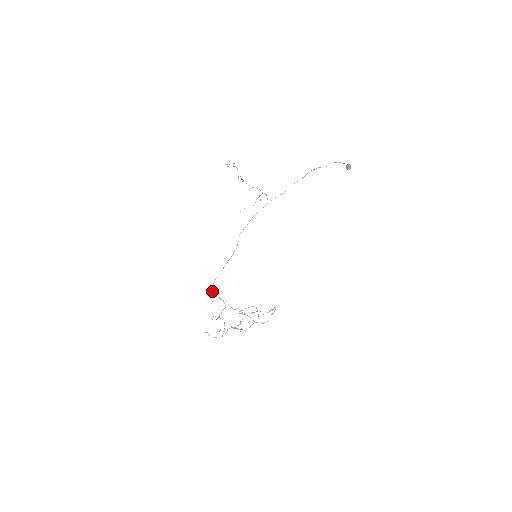
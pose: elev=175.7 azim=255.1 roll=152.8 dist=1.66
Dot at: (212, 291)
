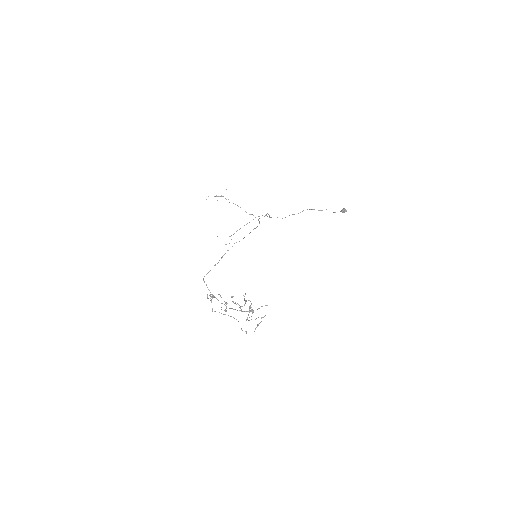
Dot at: (215, 265)
